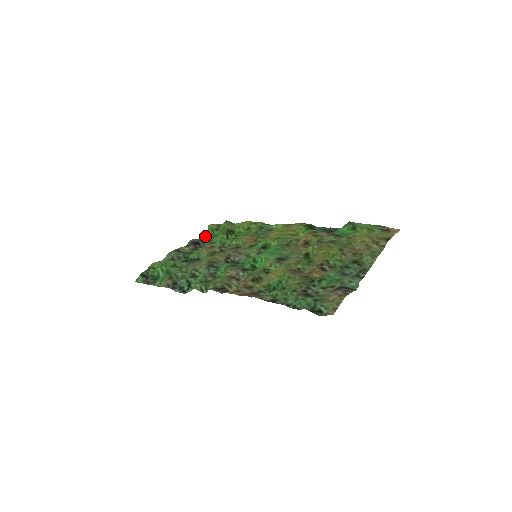
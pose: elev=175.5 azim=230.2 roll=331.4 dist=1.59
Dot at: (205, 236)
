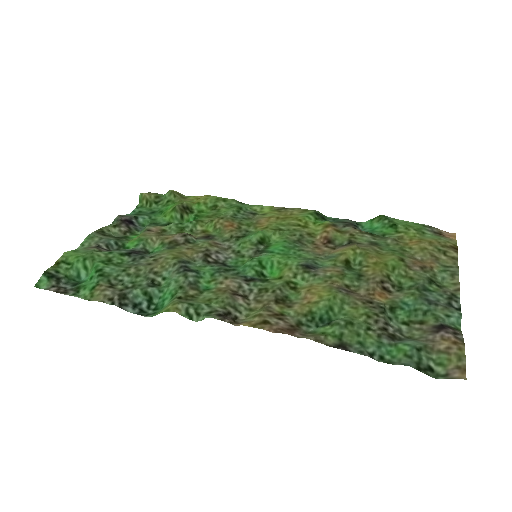
Dot at: (137, 210)
